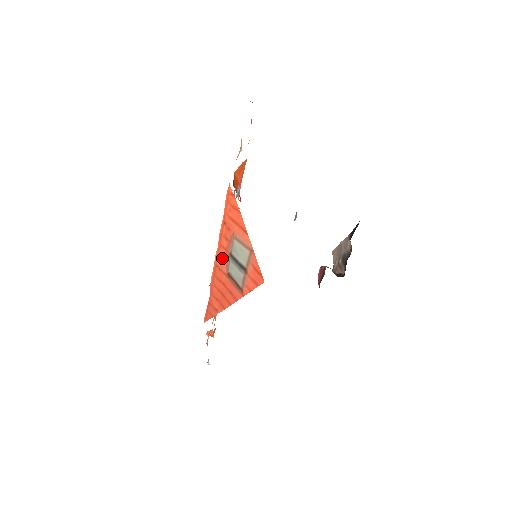
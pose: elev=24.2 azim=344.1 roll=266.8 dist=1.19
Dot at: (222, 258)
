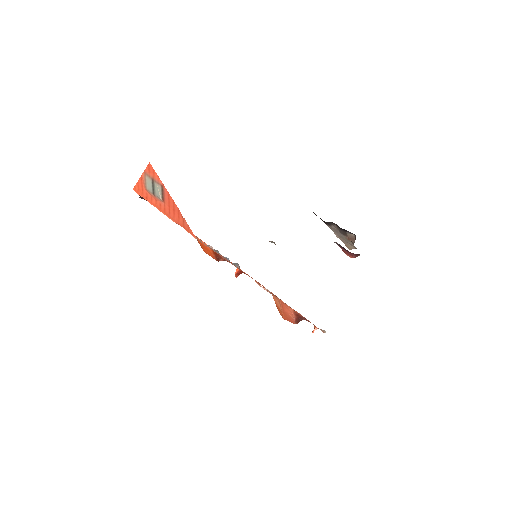
Dot at: (160, 205)
